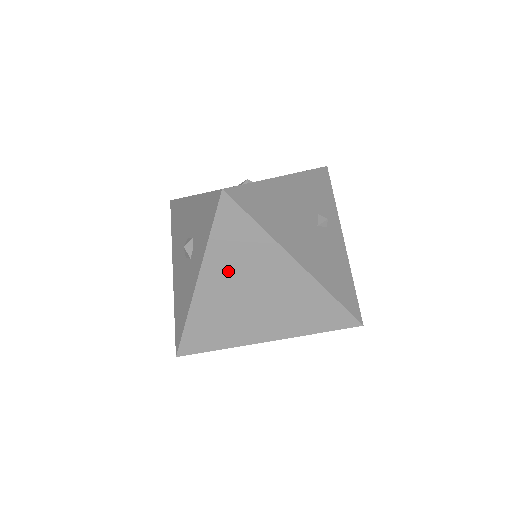
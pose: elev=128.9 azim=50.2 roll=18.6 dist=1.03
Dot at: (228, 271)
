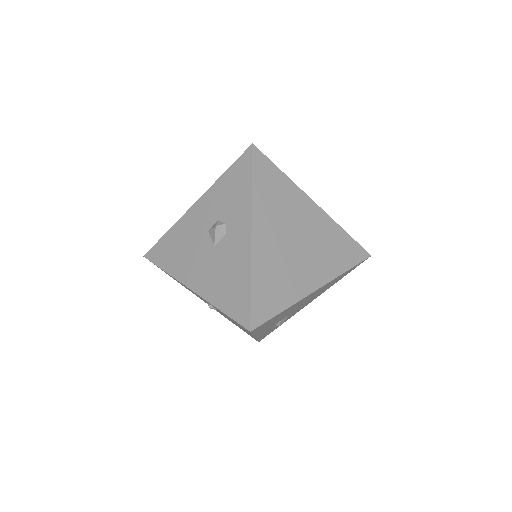
Dot at: (272, 217)
